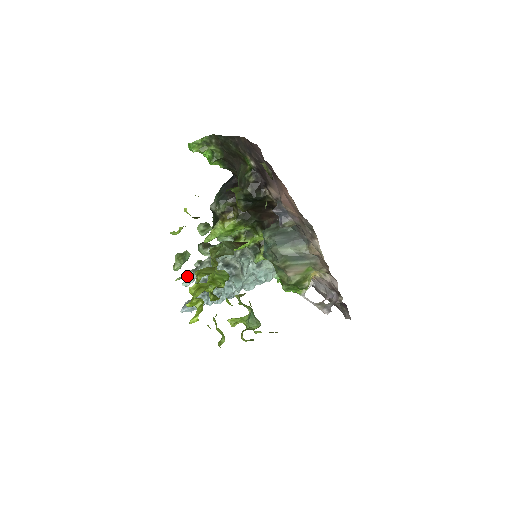
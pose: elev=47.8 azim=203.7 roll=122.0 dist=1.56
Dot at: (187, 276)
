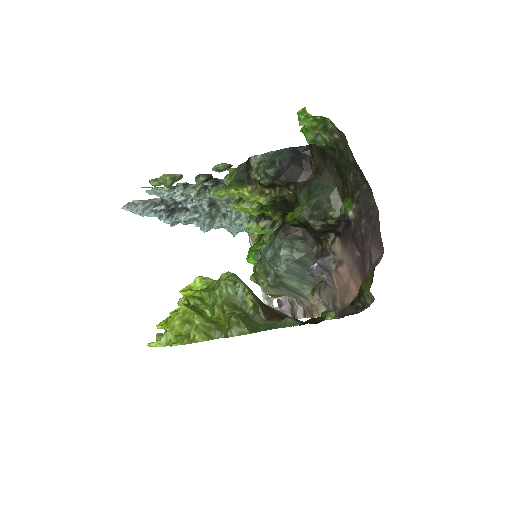
Dot at: (159, 189)
